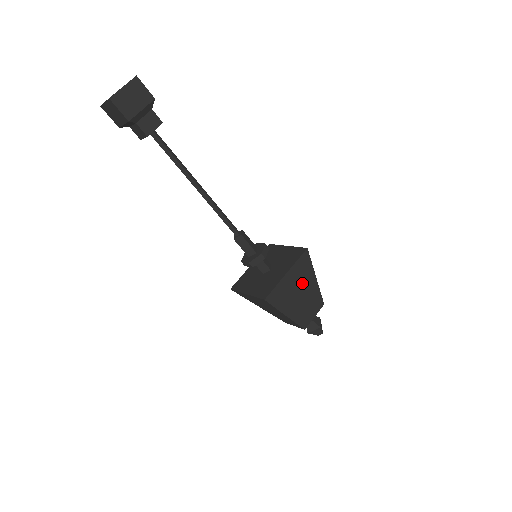
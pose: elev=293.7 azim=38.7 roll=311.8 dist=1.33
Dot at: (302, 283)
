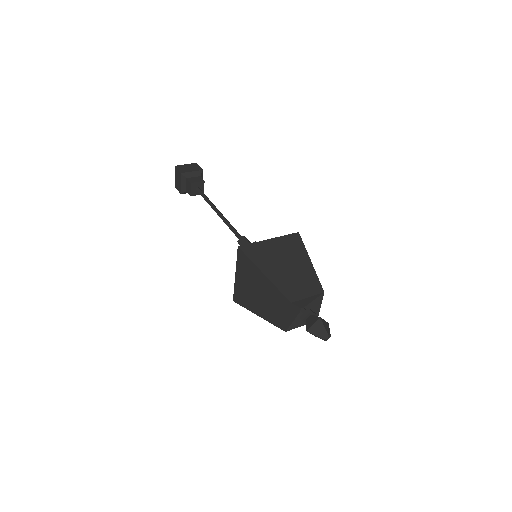
Dot at: (290, 257)
